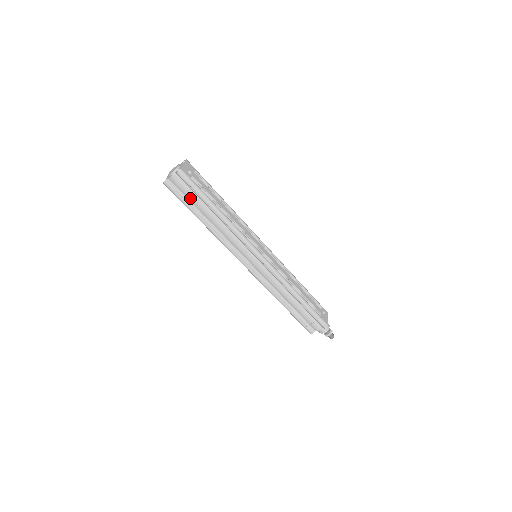
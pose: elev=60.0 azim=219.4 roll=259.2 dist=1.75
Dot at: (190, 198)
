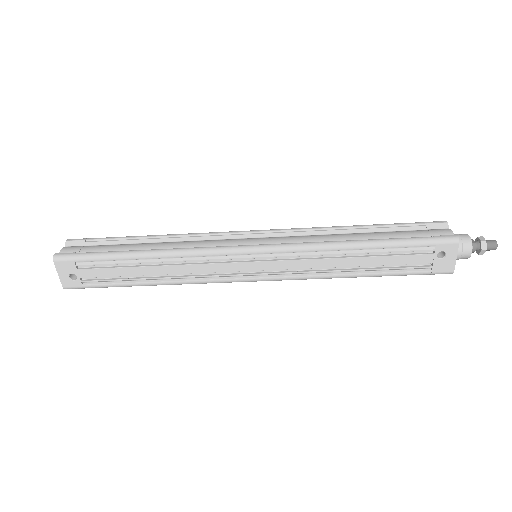
Dot at: occluded
